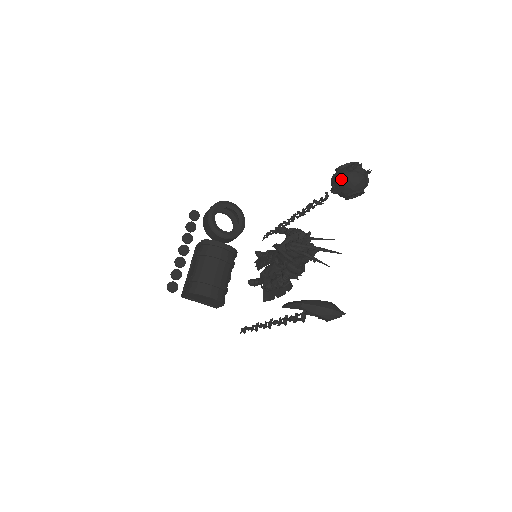
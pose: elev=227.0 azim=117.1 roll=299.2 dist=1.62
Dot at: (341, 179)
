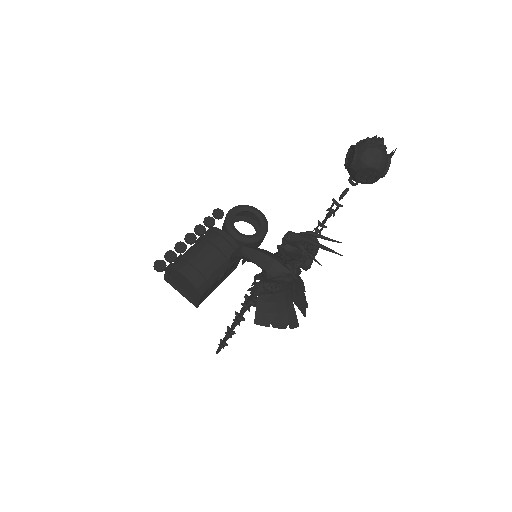
Dot at: (353, 149)
